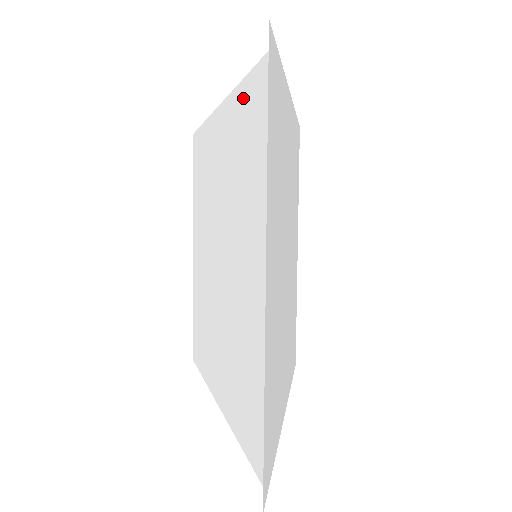
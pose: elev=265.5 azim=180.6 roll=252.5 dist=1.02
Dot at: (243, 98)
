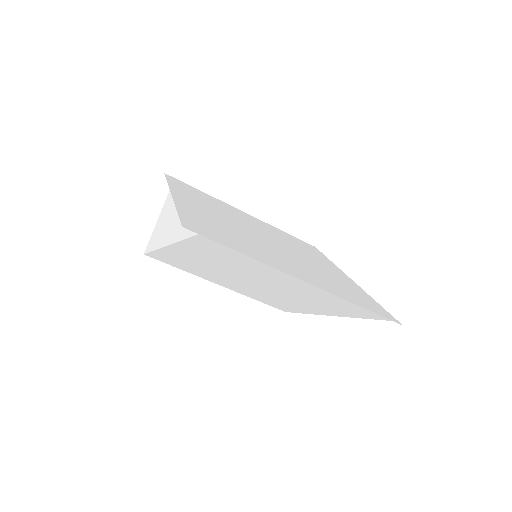
Dot at: (194, 245)
